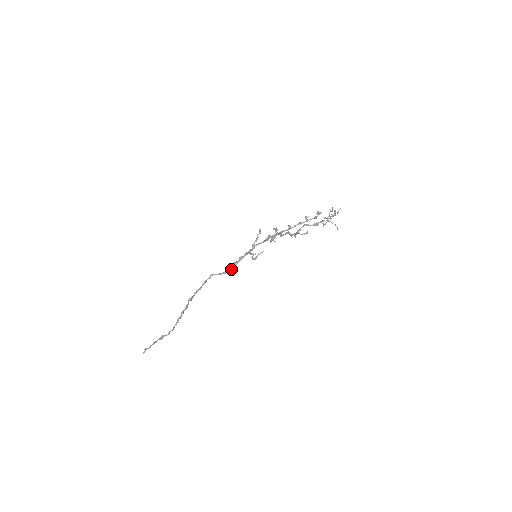
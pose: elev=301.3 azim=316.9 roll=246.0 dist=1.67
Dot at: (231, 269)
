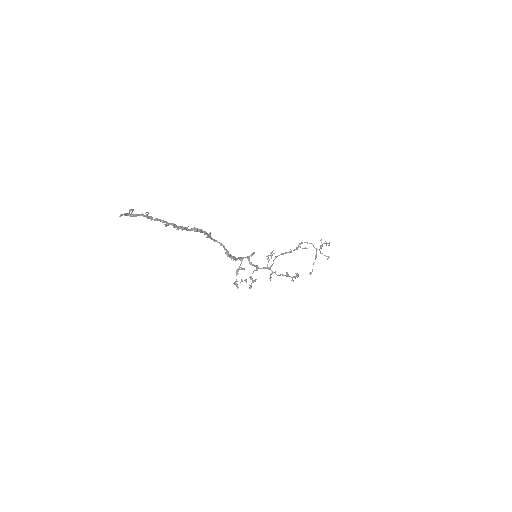
Dot at: (229, 255)
